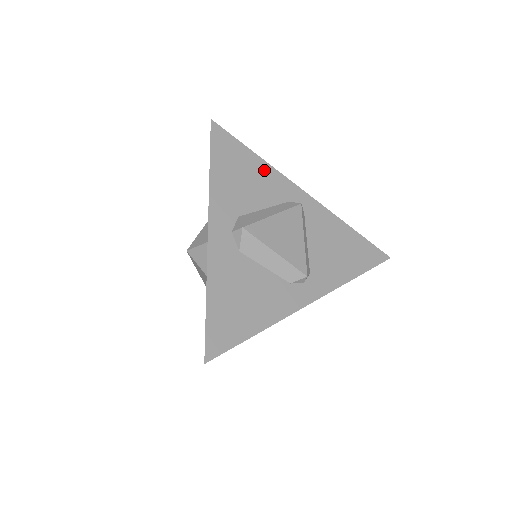
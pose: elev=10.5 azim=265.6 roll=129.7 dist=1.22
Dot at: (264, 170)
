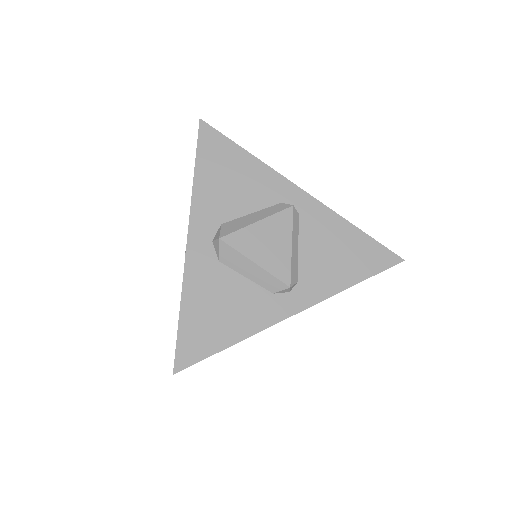
Dot at: (256, 169)
